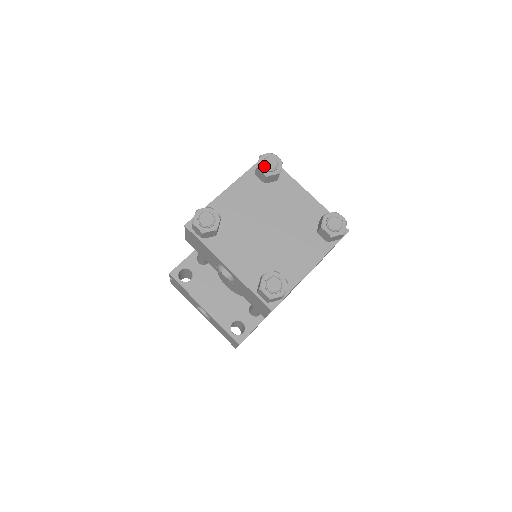
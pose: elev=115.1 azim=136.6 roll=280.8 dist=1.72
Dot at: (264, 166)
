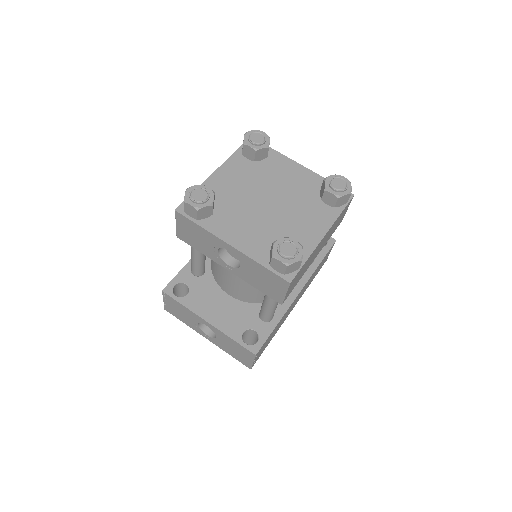
Dot at: (251, 141)
